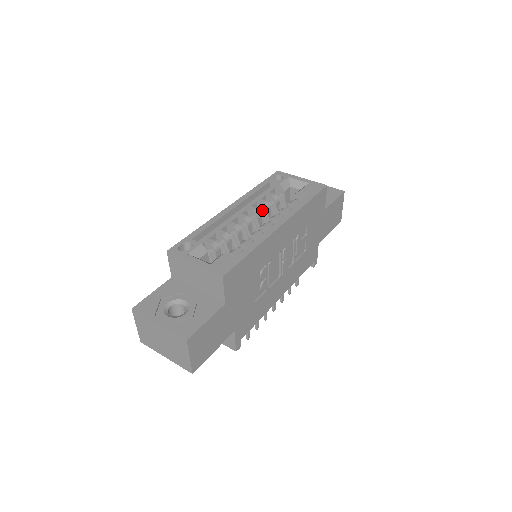
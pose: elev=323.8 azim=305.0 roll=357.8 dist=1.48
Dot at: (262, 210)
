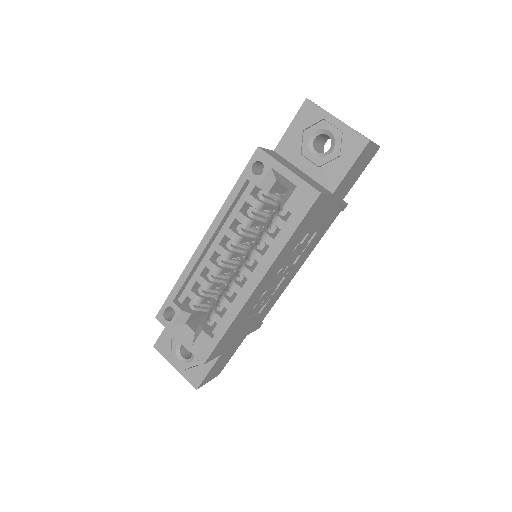
Dot at: (243, 228)
